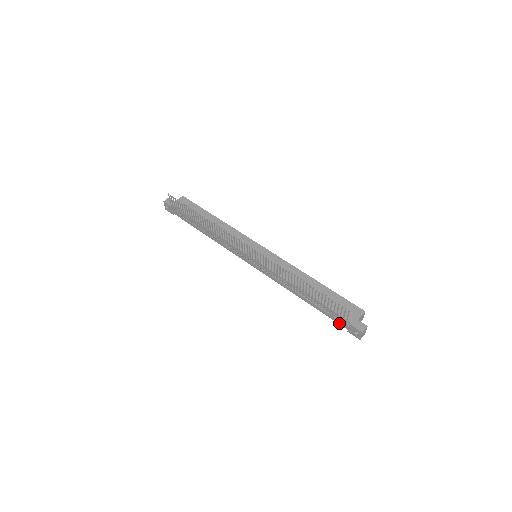
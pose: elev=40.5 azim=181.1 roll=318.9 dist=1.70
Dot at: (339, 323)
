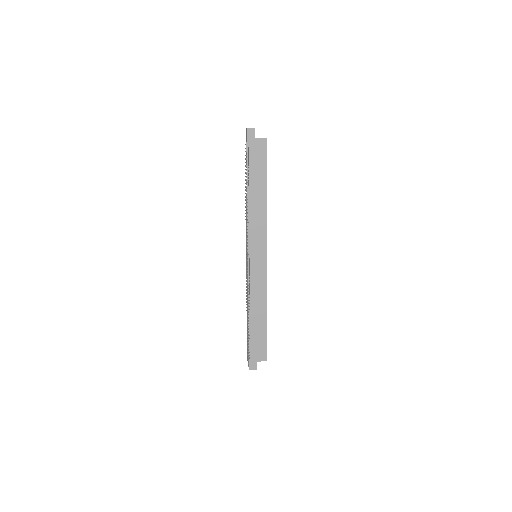
Dot at: occluded
